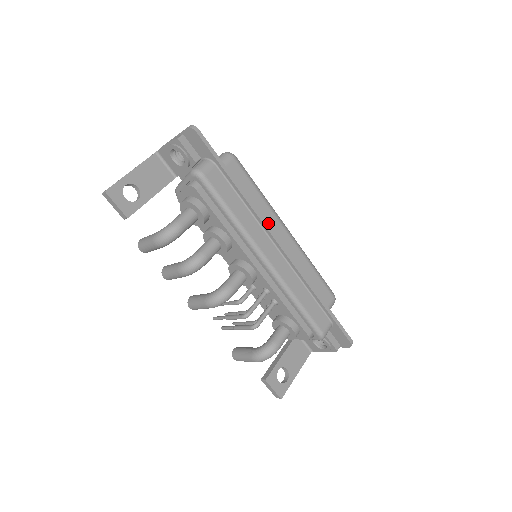
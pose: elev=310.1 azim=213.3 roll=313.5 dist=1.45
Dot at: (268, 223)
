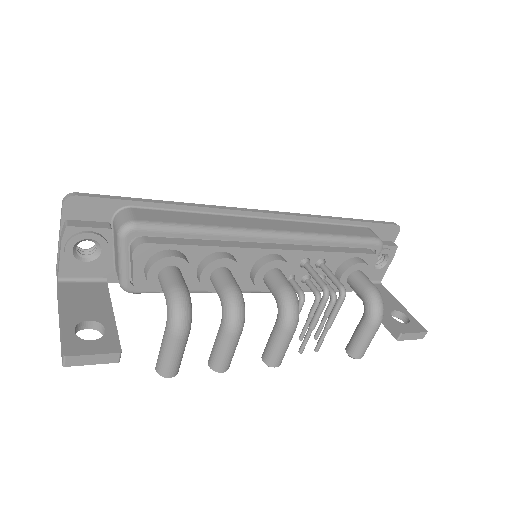
Dot at: occluded
